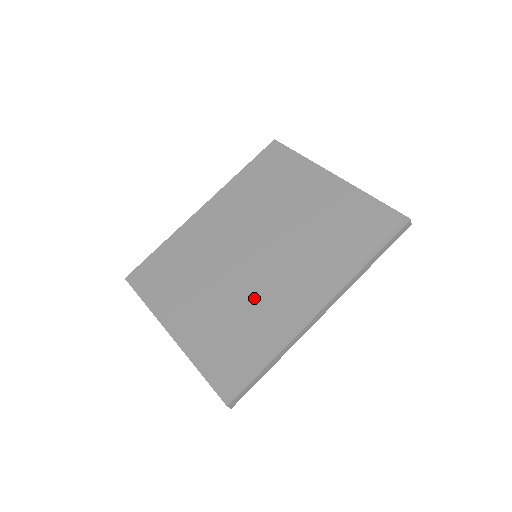
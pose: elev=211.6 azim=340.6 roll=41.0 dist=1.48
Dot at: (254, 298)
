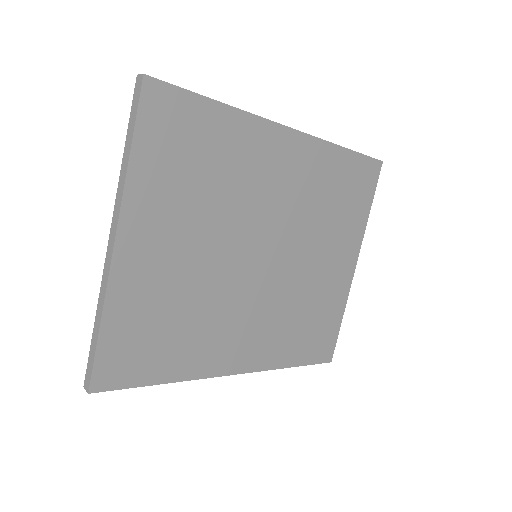
Dot at: (215, 305)
